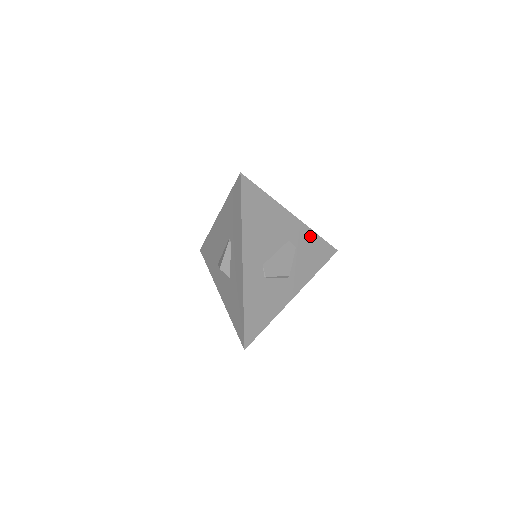
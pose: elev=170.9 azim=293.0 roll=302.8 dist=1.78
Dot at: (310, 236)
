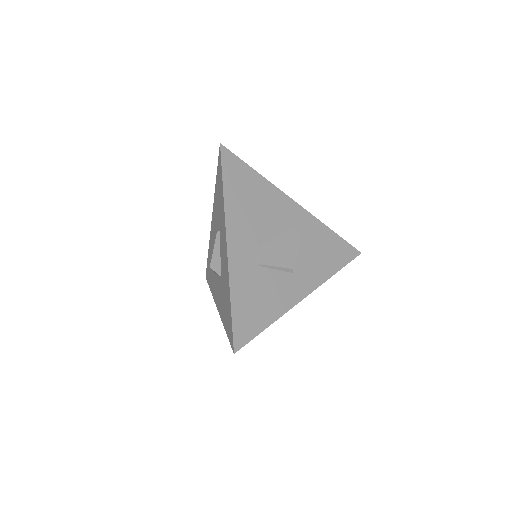
Dot at: (320, 229)
